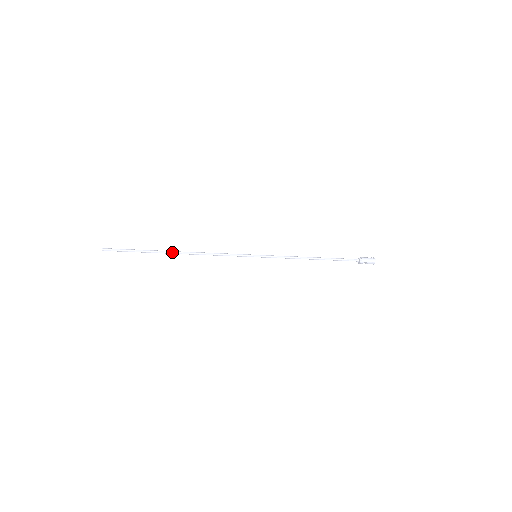
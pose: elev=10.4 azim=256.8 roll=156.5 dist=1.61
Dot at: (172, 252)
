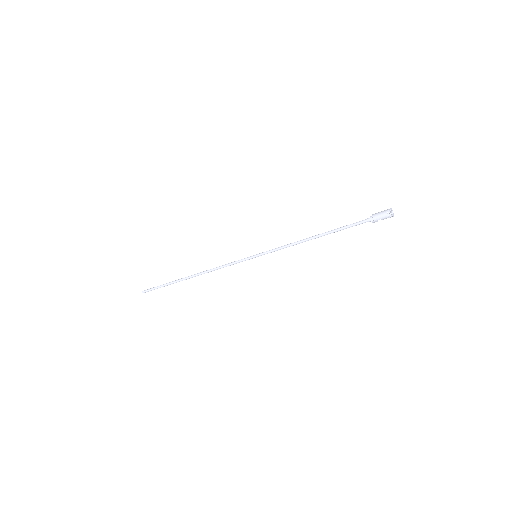
Dot at: (187, 278)
